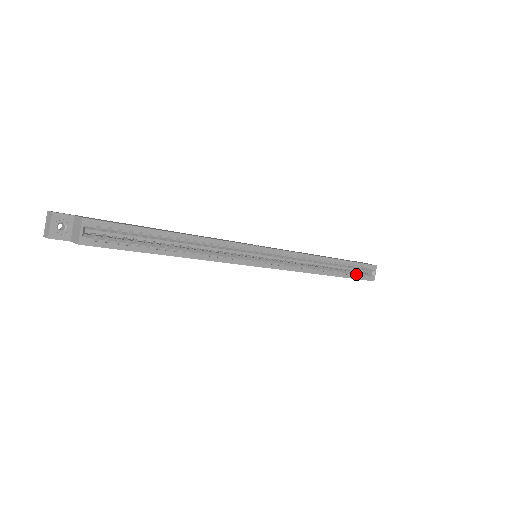
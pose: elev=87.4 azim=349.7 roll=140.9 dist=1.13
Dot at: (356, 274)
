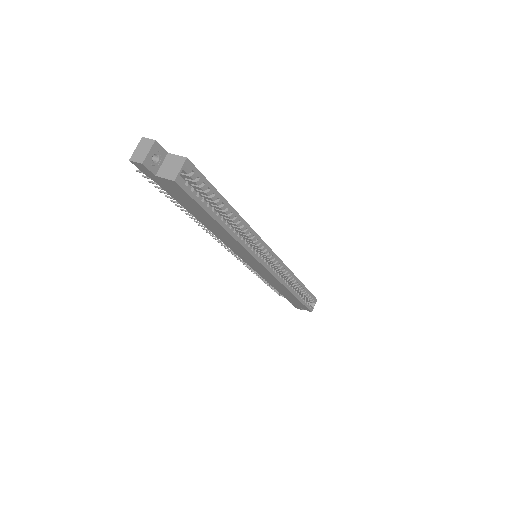
Dot at: (305, 301)
